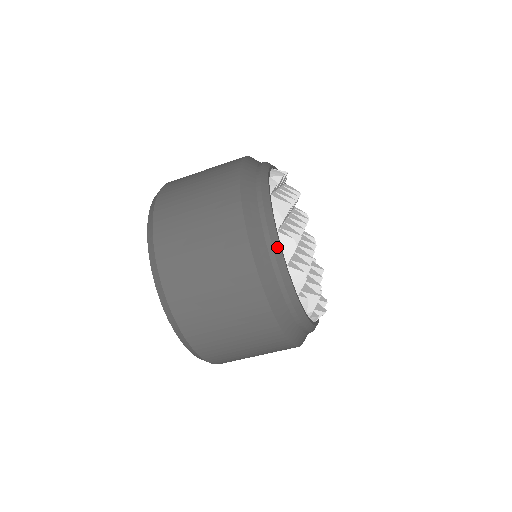
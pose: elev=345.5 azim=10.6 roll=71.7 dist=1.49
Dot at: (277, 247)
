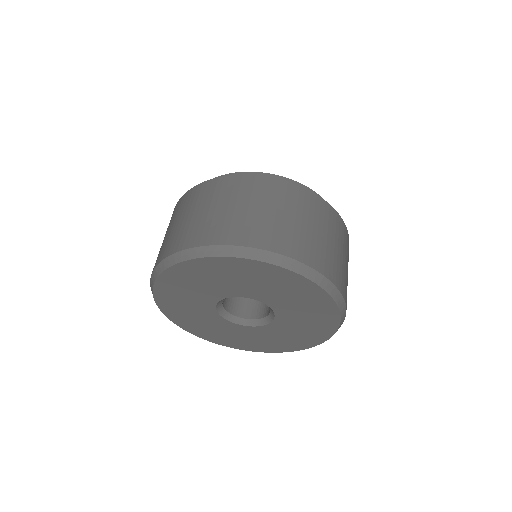
Dot at: occluded
